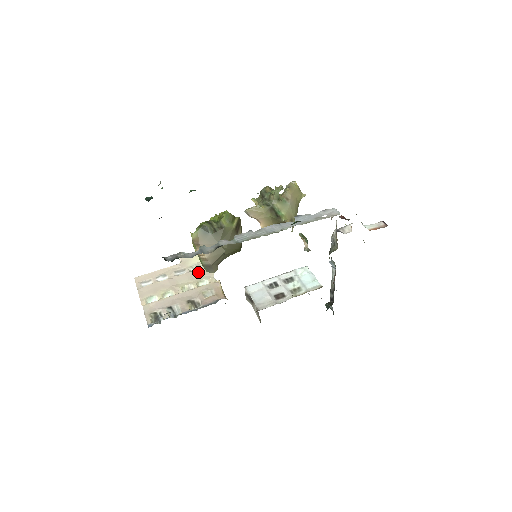
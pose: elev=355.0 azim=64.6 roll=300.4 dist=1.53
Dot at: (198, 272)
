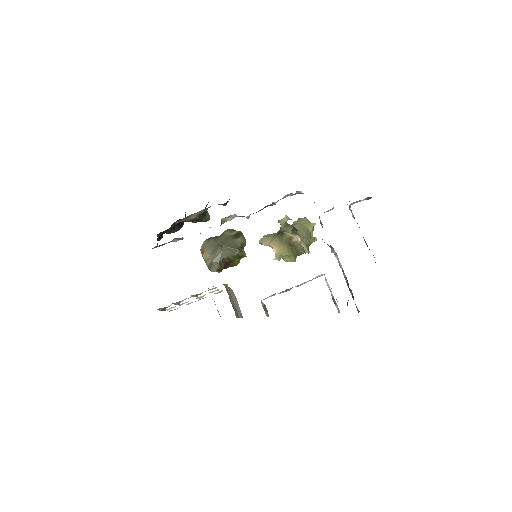
Dot at: occluded
